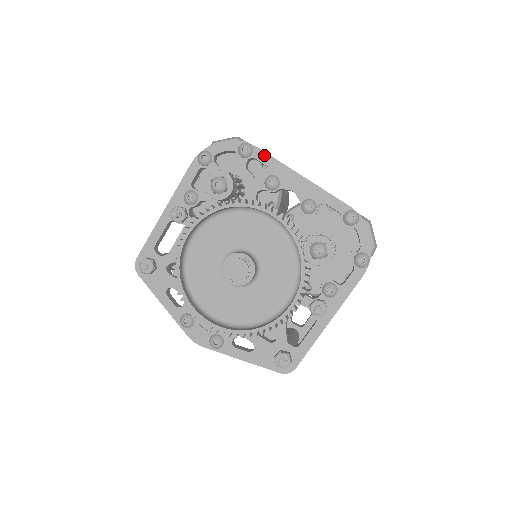
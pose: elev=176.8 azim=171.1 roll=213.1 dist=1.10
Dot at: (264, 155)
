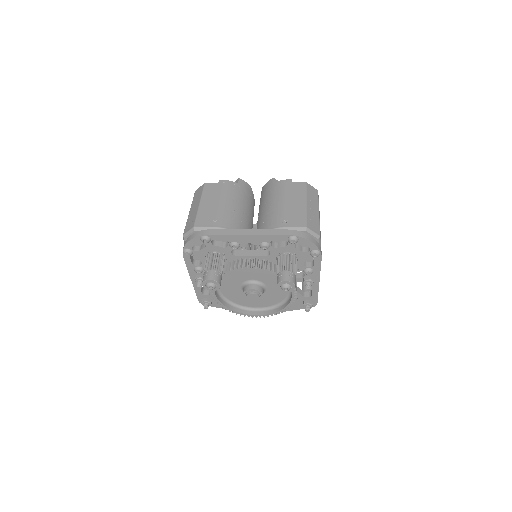
Dot at: (218, 236)
